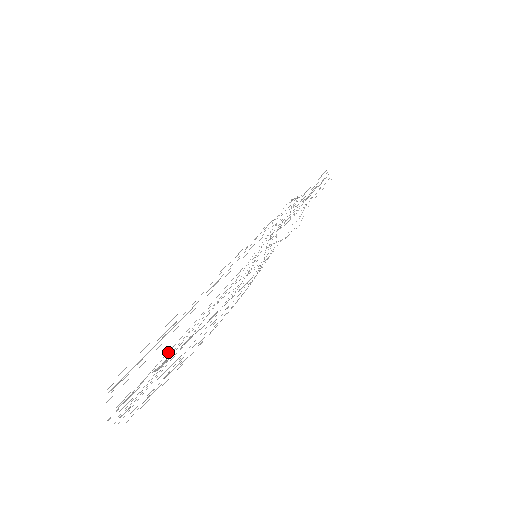
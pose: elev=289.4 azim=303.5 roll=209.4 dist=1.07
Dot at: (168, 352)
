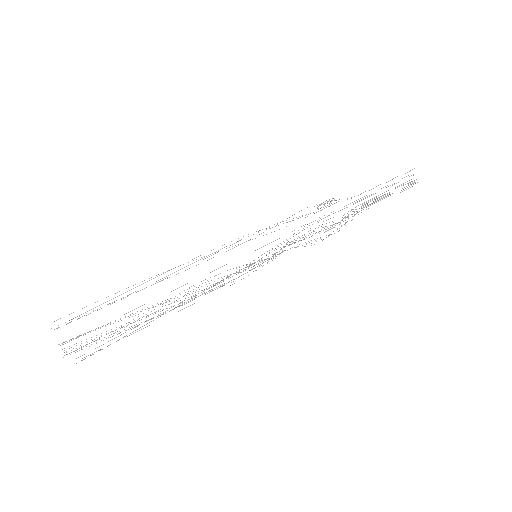
Dot at: occluded
